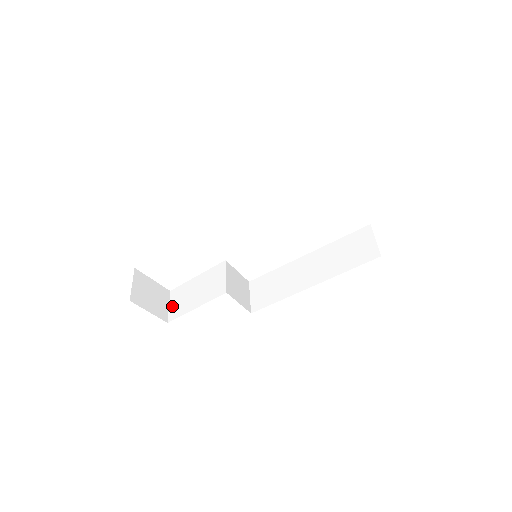
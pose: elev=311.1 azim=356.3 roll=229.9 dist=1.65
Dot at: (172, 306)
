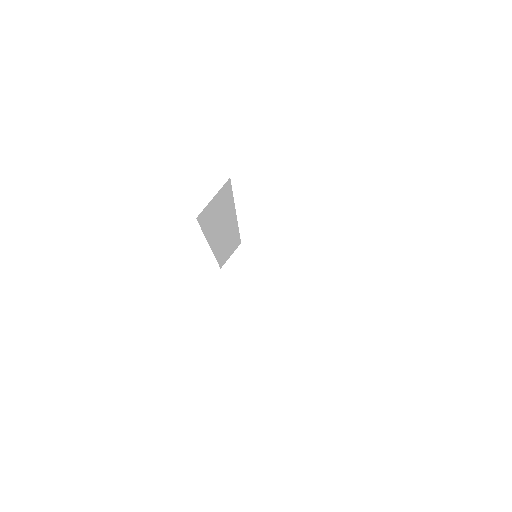
Dot at: occluded
